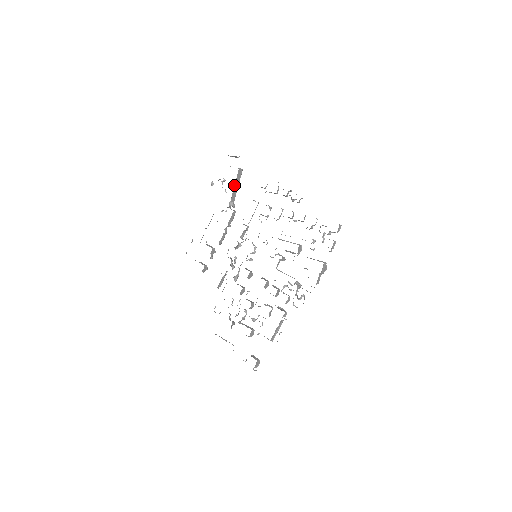
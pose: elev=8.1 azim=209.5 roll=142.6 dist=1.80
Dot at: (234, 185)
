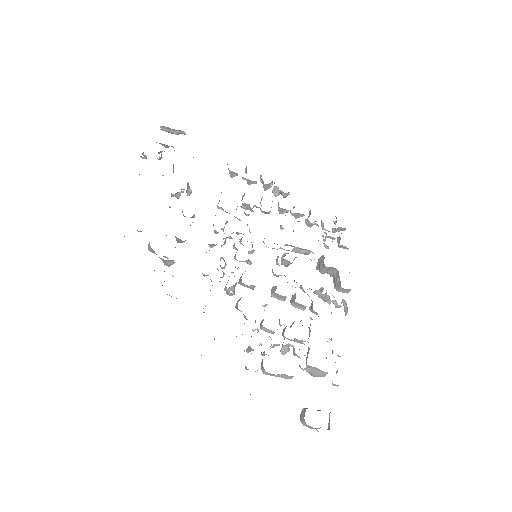
Dot at: occluded
